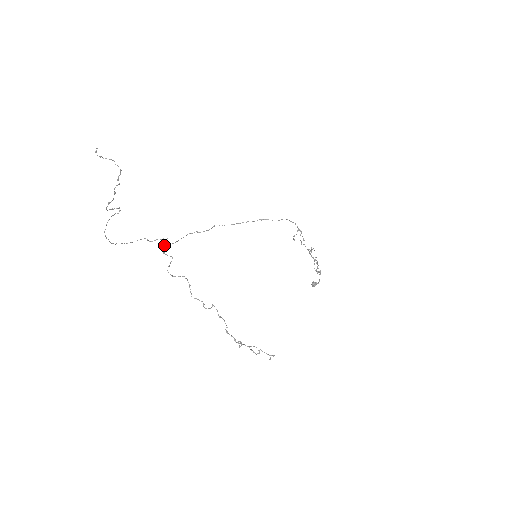
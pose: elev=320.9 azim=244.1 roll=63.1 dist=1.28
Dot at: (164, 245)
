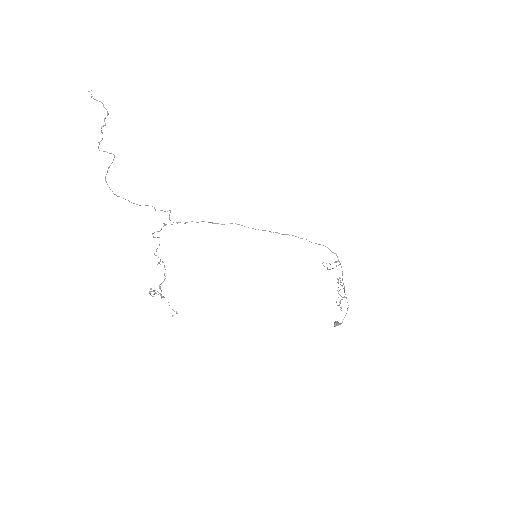
Dot at: occluded
